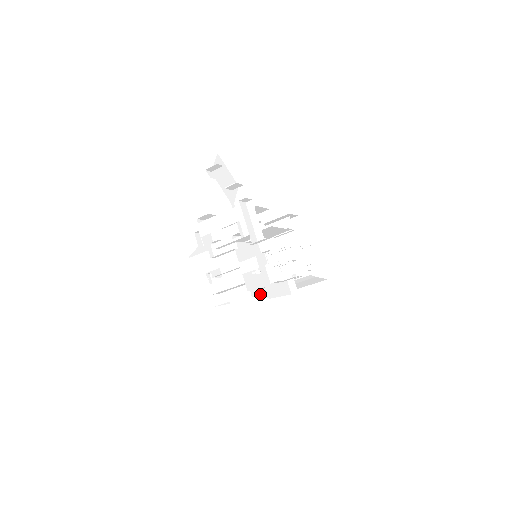
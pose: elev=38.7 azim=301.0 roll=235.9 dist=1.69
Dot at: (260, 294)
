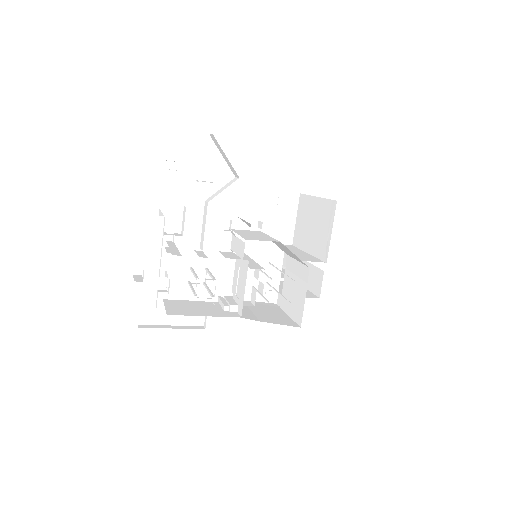
Dot at: occluded
